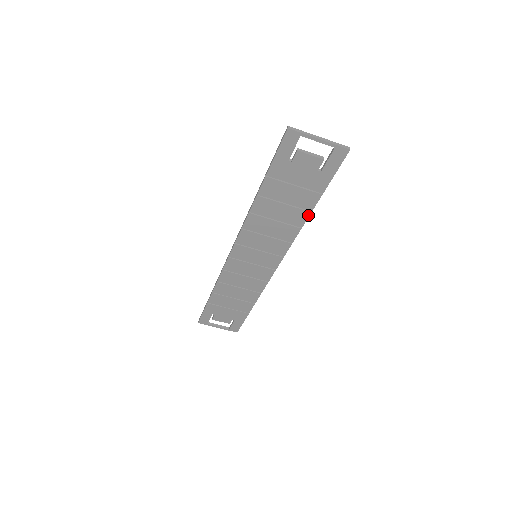
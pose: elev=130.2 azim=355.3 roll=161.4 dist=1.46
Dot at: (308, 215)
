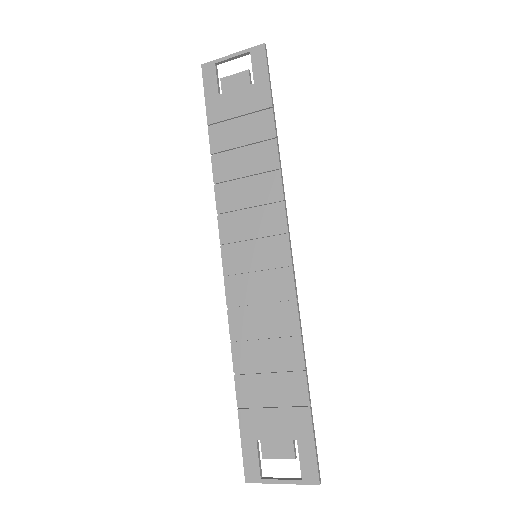
Dot at: (275, 146)
